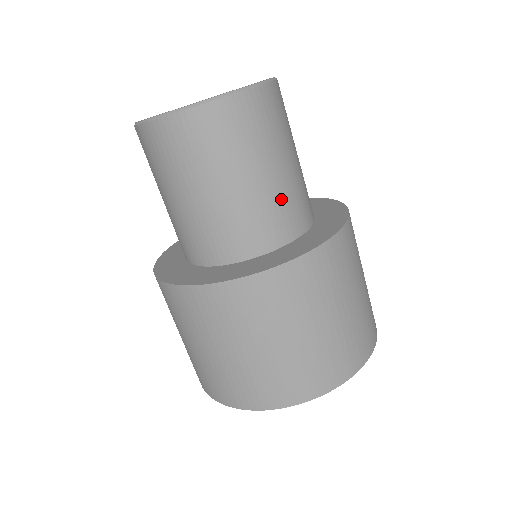
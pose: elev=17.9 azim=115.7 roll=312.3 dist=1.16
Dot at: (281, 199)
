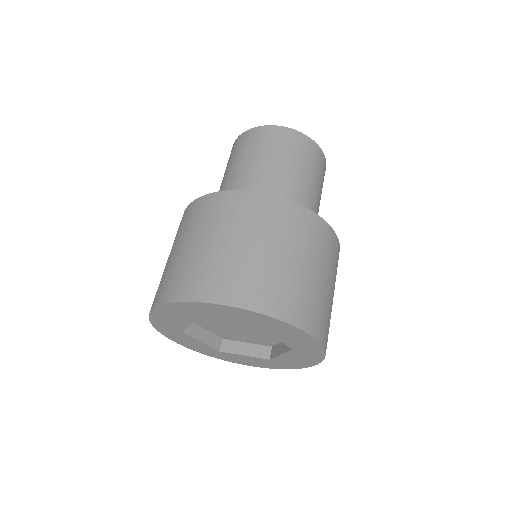
Dot at: occluded
